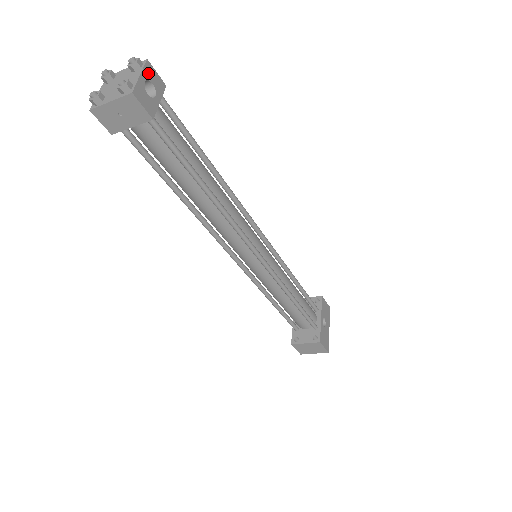
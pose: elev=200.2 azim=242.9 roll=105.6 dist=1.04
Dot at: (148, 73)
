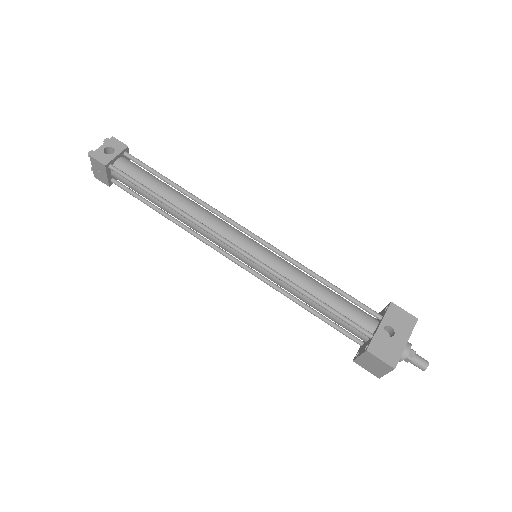
Dot at: (111, 143)
